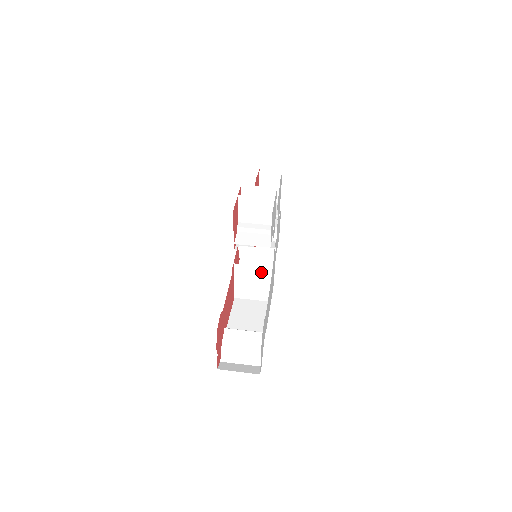
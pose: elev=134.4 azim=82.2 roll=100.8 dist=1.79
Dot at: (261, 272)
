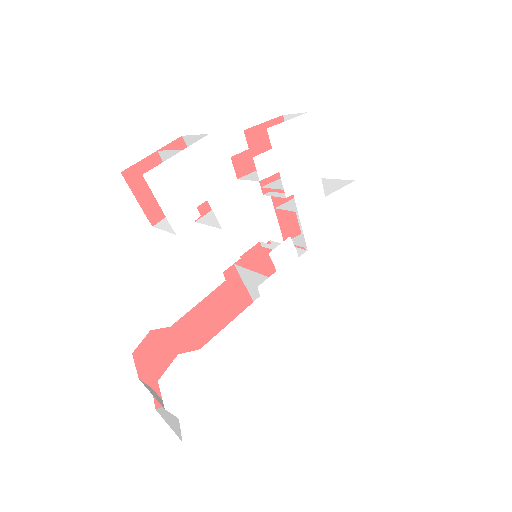
Dot at: occluded
